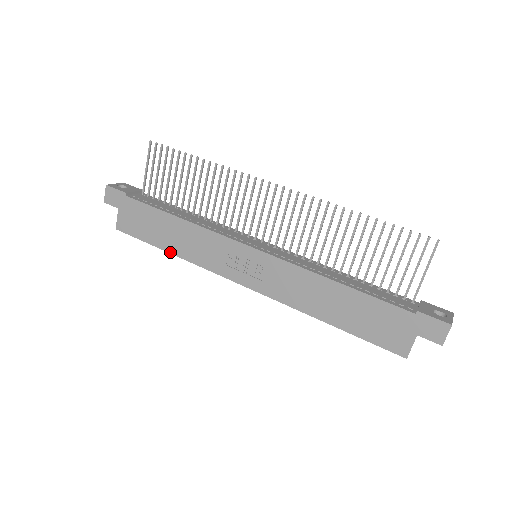
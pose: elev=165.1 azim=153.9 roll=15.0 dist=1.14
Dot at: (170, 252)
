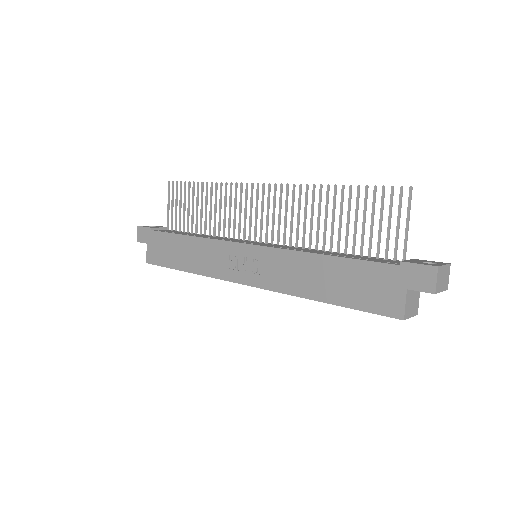
Dot at: (186, 271)
